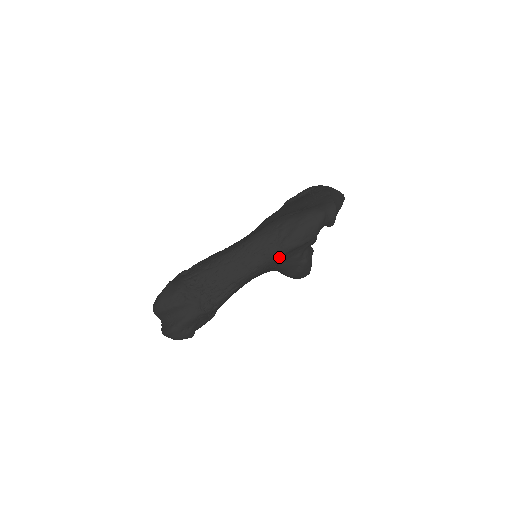
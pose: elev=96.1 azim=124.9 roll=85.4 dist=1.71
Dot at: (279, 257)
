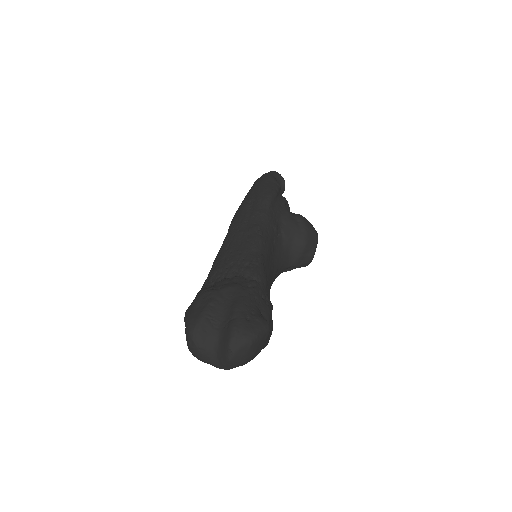
Dot at: (269, 212)
